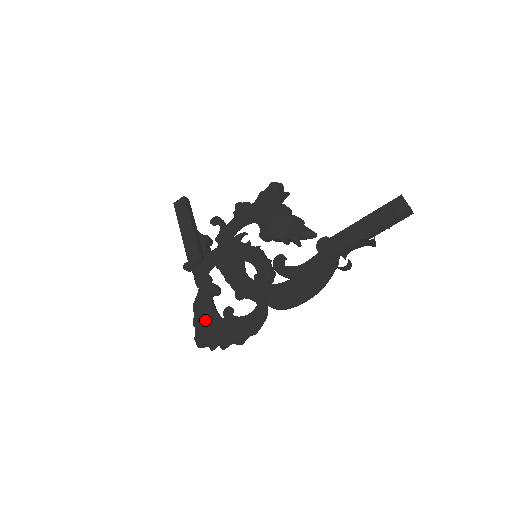
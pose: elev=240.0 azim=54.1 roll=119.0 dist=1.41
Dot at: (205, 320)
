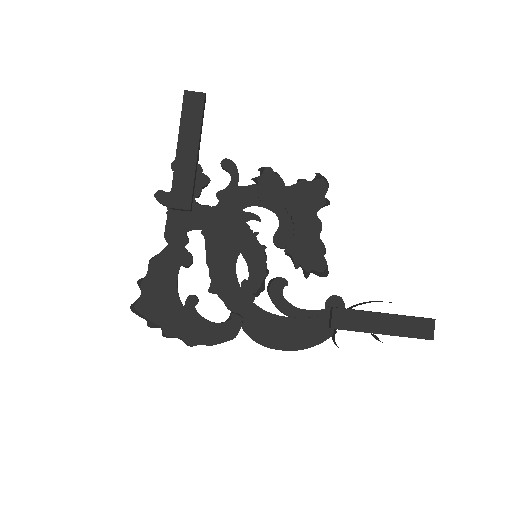
Dot at: (159, 292)
